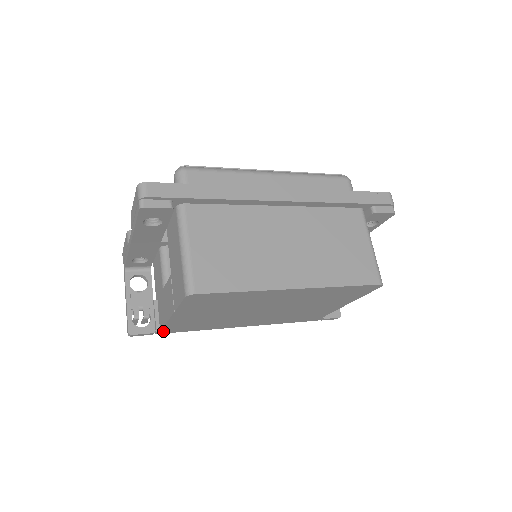
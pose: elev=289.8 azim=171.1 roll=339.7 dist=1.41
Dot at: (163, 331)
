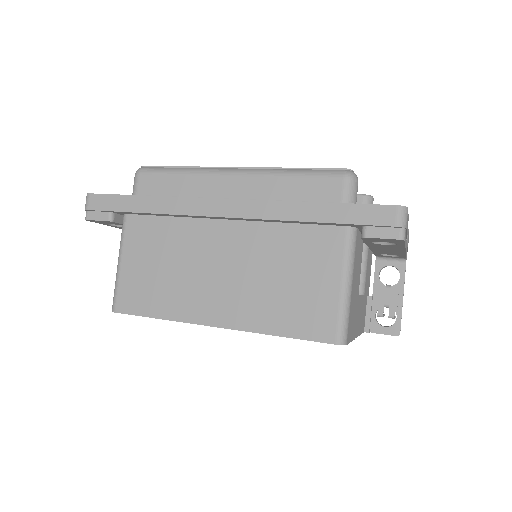
Dot at: occluded
